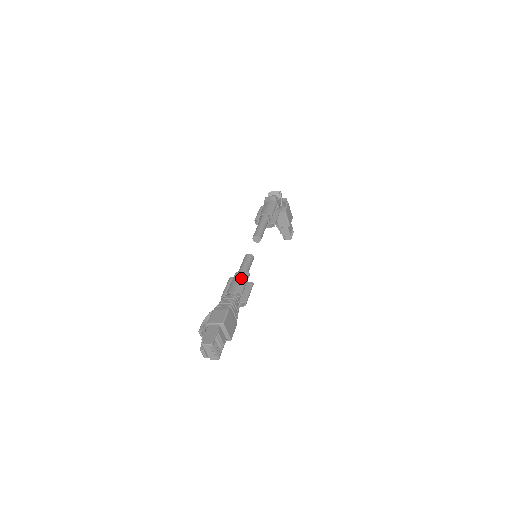
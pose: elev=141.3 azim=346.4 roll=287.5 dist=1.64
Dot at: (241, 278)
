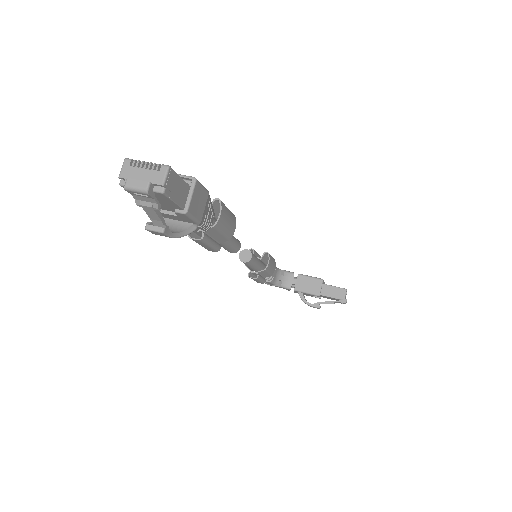
Dot at: occluded
